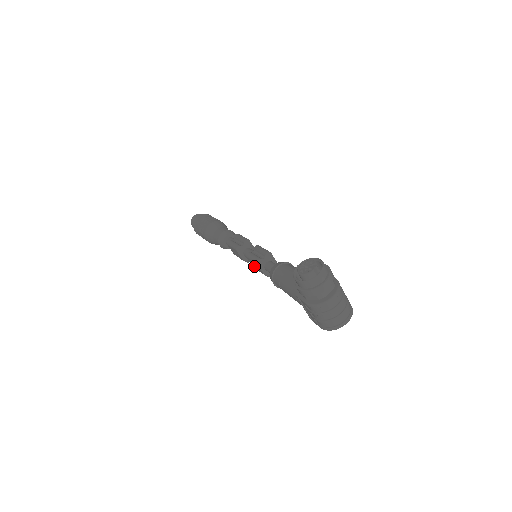
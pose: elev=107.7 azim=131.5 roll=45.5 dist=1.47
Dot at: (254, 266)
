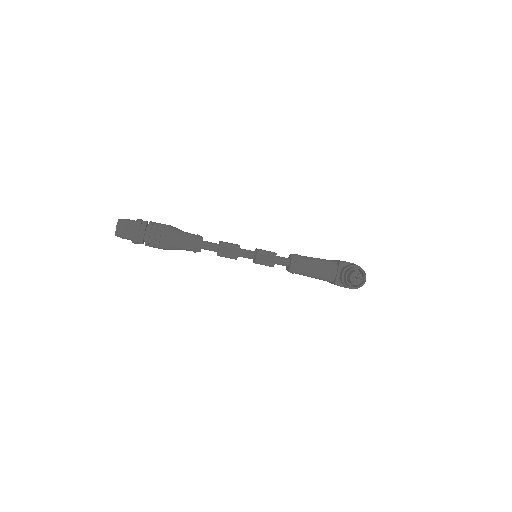
Dot at: occluded
